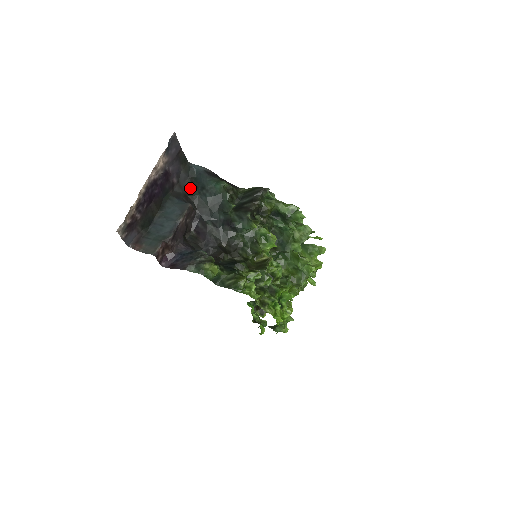
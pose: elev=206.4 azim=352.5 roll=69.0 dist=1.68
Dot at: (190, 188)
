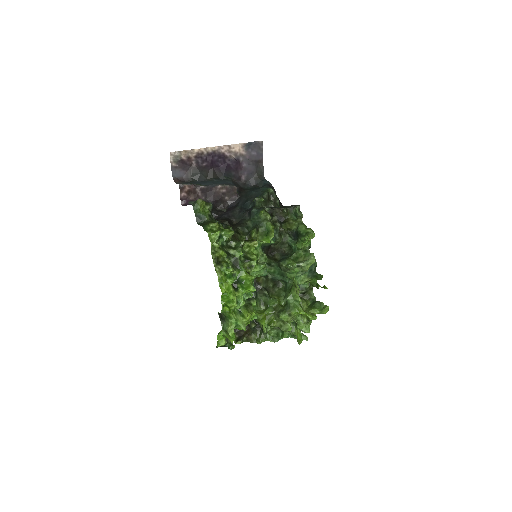
Dot at: (250, 188)
